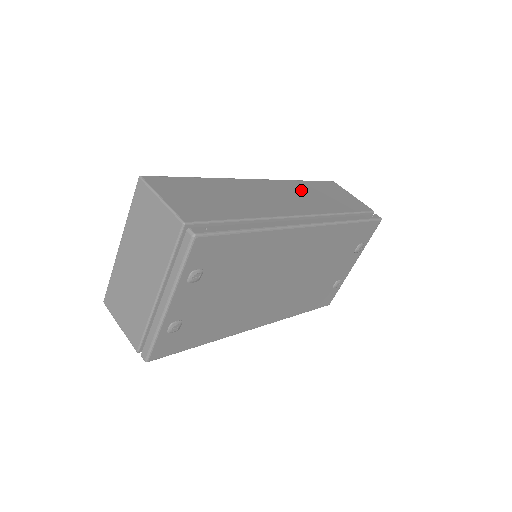
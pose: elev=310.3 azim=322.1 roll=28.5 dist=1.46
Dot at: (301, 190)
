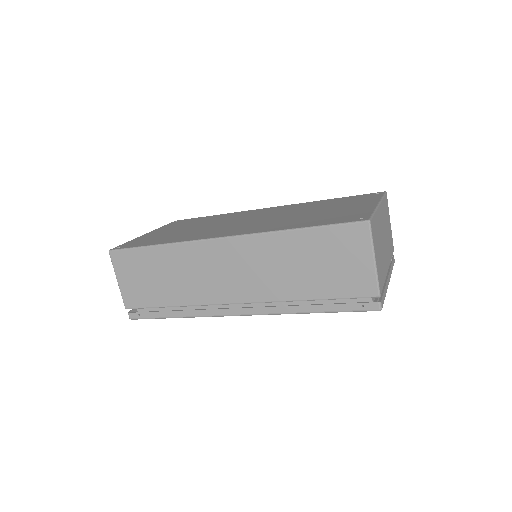
Dot at: (273, 255)
